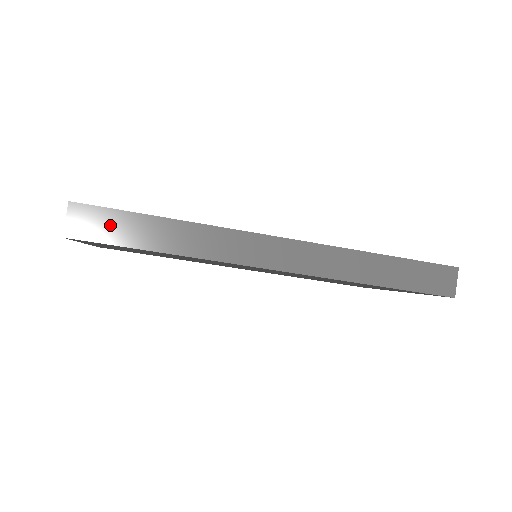
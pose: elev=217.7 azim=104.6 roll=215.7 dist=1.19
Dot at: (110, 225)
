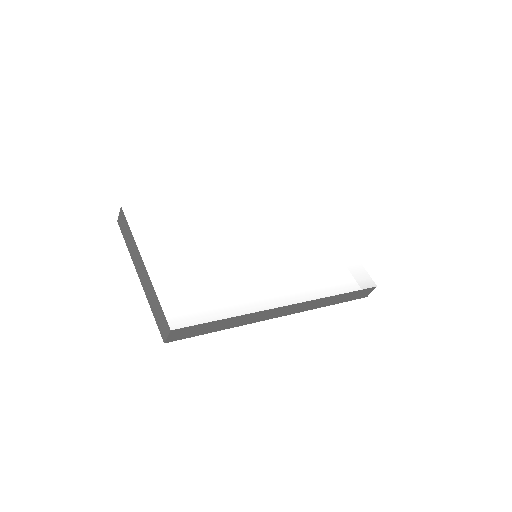
Dot at: (194, 331)
